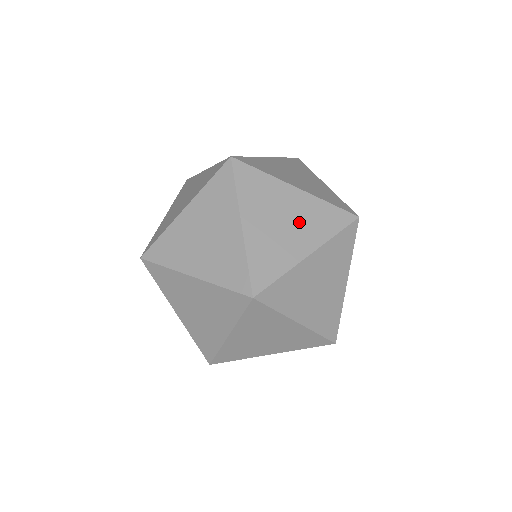
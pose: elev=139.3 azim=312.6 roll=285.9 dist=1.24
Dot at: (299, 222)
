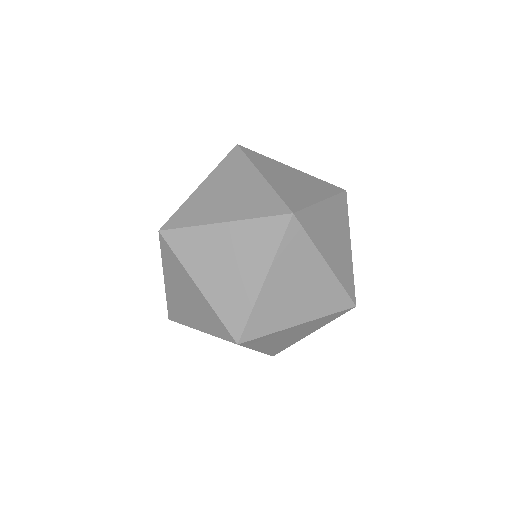
Dot at: (239, 198)
